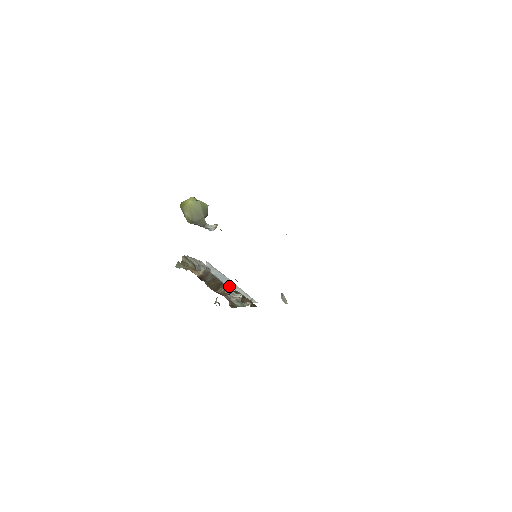
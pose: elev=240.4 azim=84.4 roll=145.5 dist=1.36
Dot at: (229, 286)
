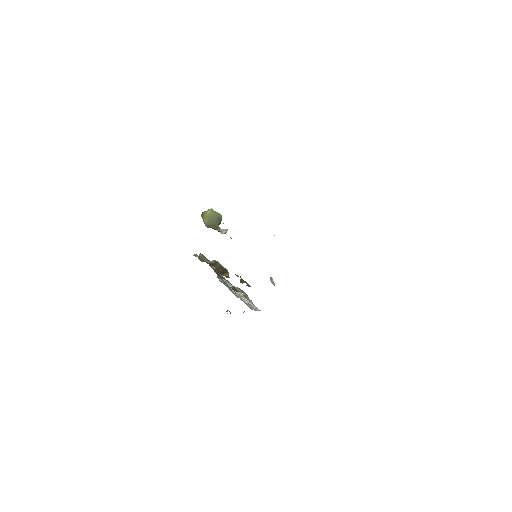
Dot at: (238, 295)
